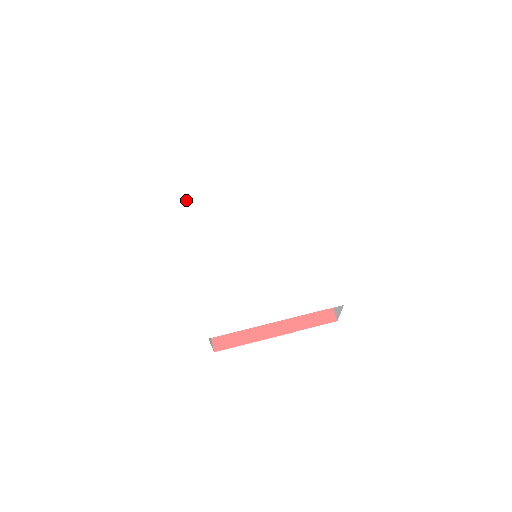
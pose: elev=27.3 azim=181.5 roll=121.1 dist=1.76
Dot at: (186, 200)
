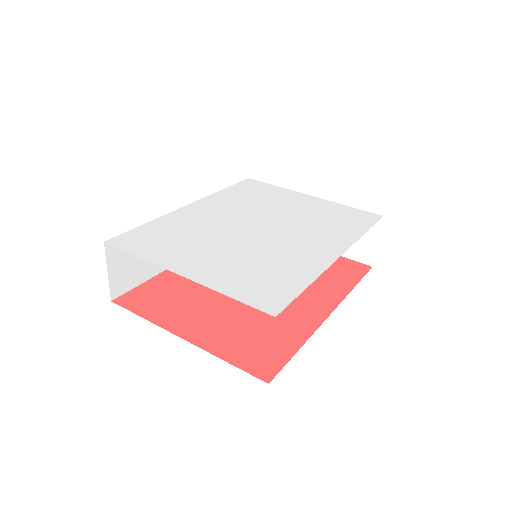
Dot at: (248, 182)
